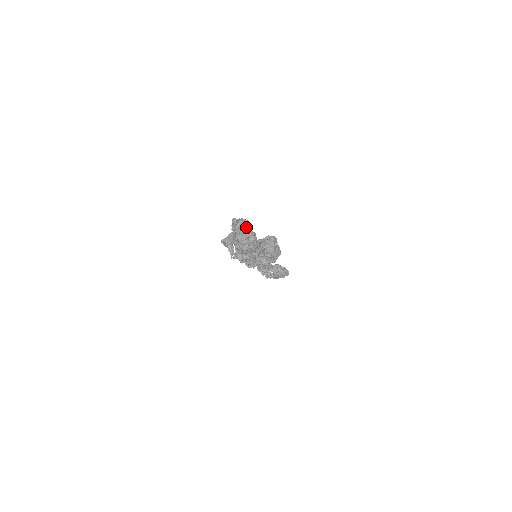
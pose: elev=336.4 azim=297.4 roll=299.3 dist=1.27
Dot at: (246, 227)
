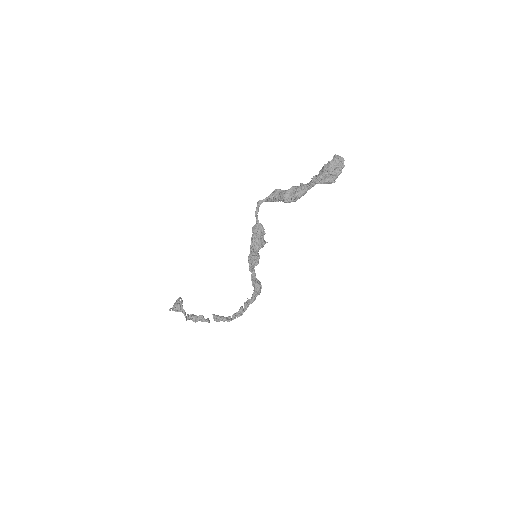
Dot at: occluded
